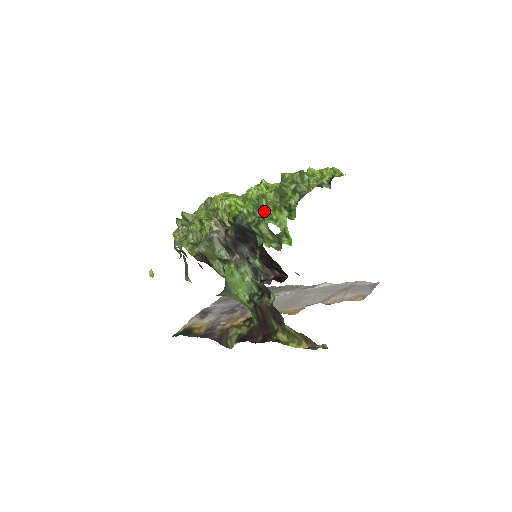
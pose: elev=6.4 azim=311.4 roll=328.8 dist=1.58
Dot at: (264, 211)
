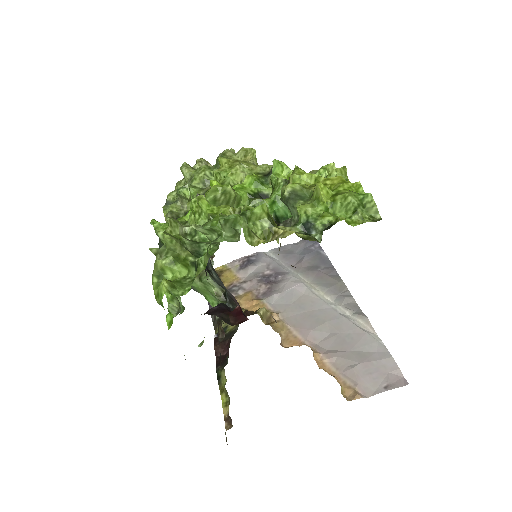
Dot at: (156, 260)
